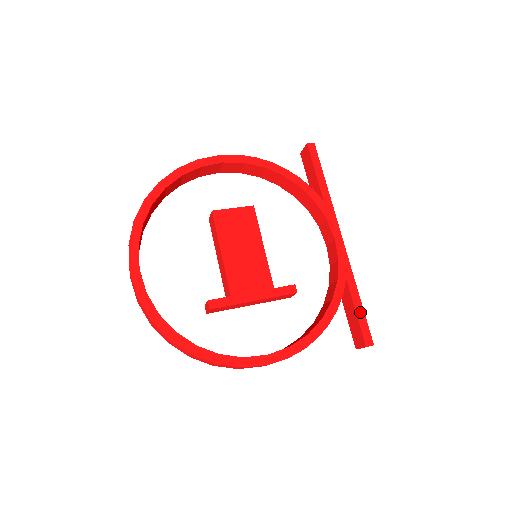
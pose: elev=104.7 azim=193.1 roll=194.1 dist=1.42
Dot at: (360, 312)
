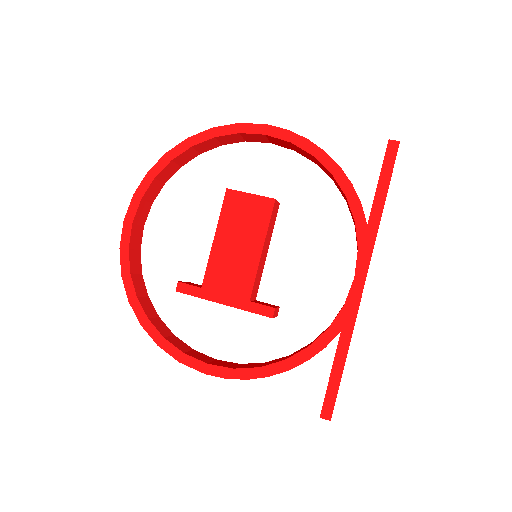
Dot at: (336, 377)
